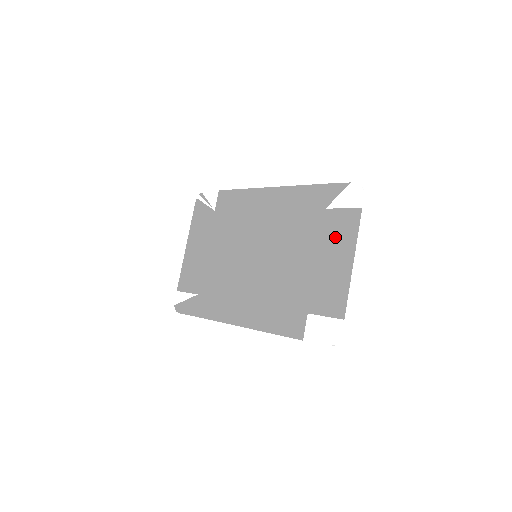
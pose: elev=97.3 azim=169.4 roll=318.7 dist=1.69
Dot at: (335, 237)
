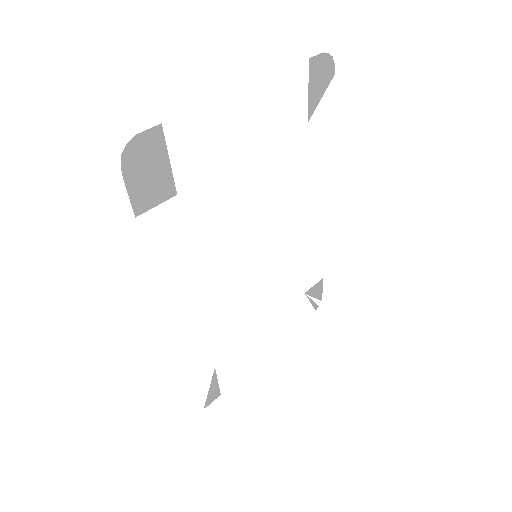
Dot at: (273, 113)
